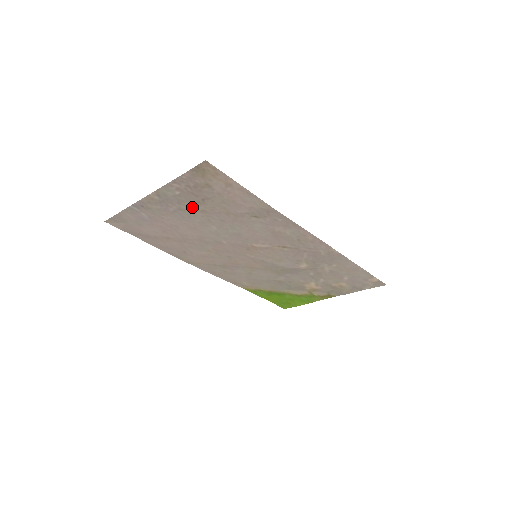
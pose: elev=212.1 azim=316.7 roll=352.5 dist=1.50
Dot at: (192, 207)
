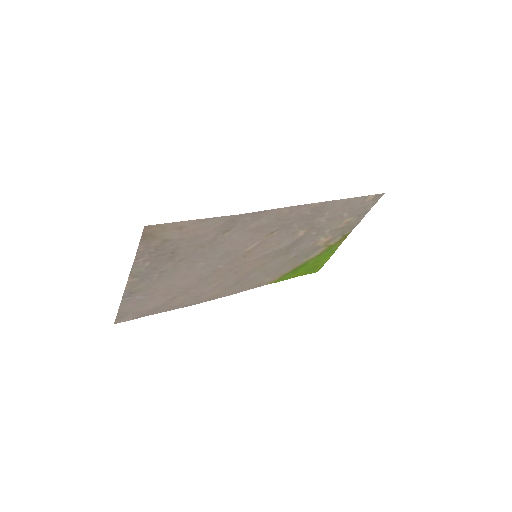
Dot at: (169, 264)
